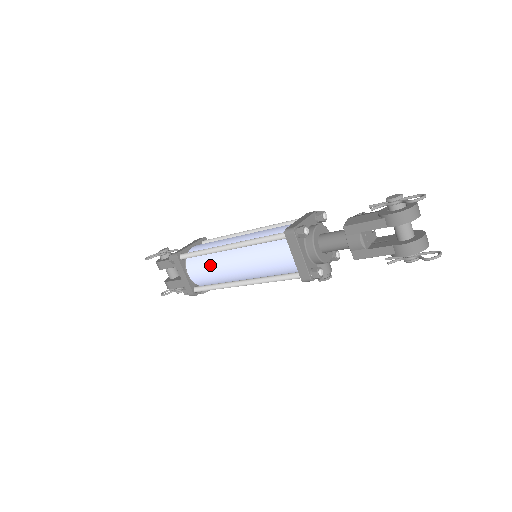
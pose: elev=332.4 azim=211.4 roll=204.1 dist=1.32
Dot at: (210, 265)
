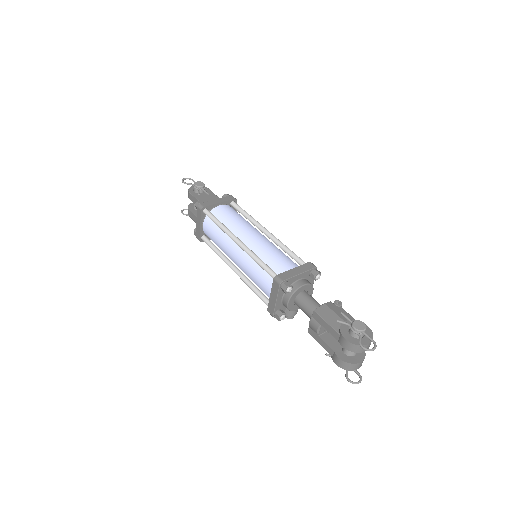
Dot at: (219, 237)
